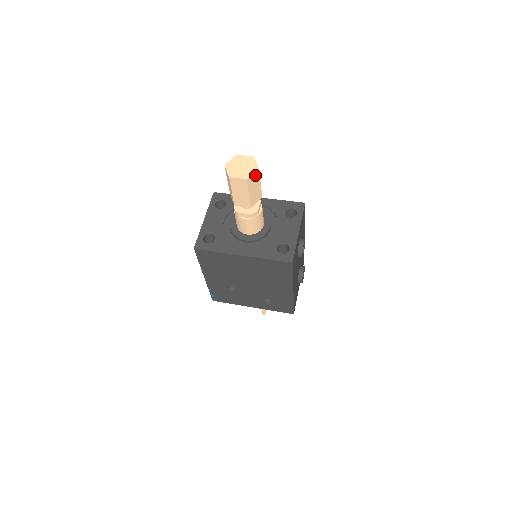
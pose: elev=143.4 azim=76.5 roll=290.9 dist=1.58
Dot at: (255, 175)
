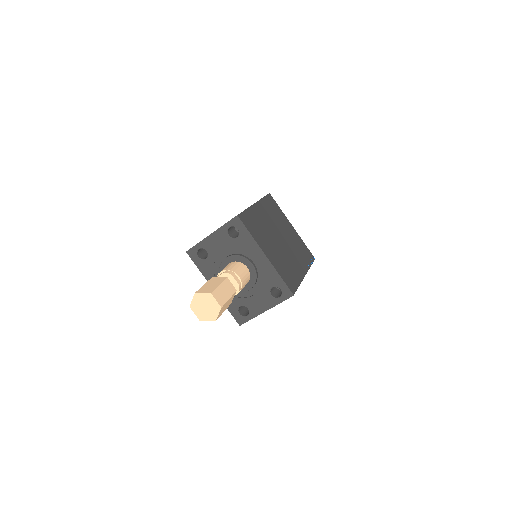
Dot at: (212, 319)
